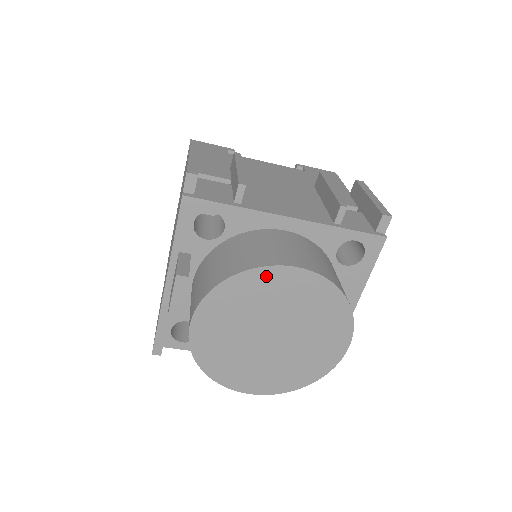
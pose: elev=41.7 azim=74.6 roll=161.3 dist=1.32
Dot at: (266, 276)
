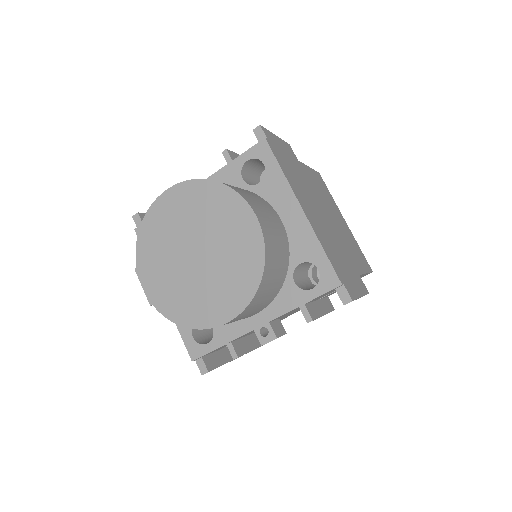
Dot at: (156, 213)
